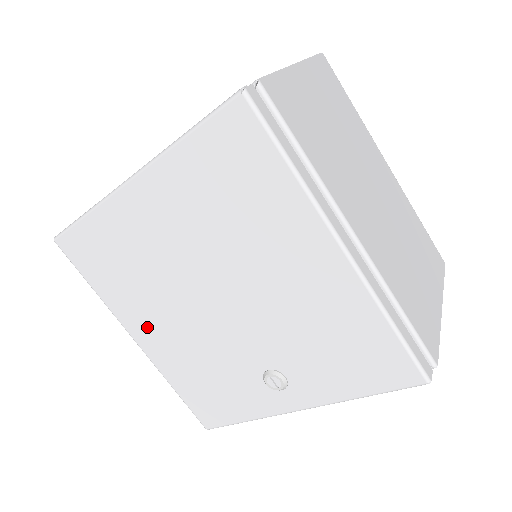
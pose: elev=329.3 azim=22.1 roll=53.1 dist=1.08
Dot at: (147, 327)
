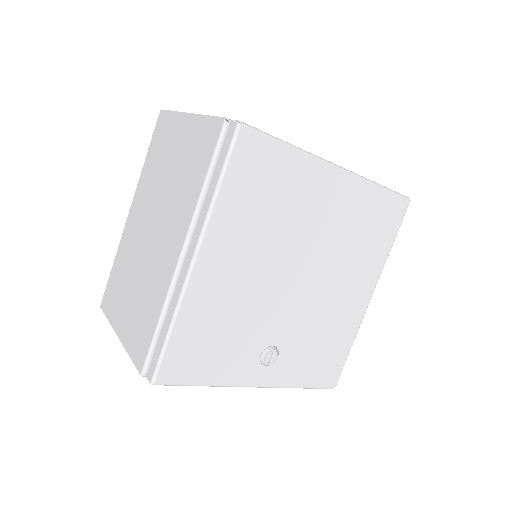
Dot at: (225, 258)
